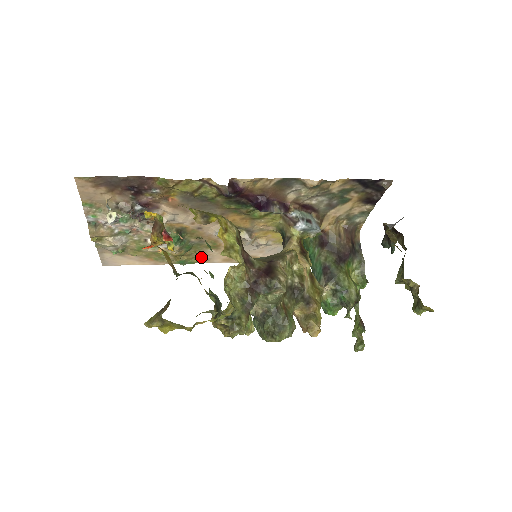
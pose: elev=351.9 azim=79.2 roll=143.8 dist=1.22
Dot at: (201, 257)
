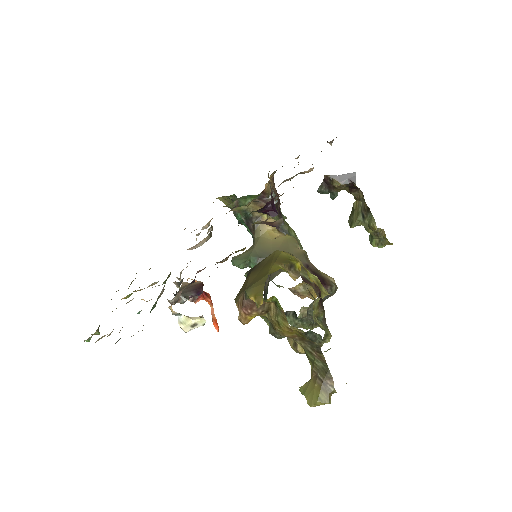
Dot at: occluded
